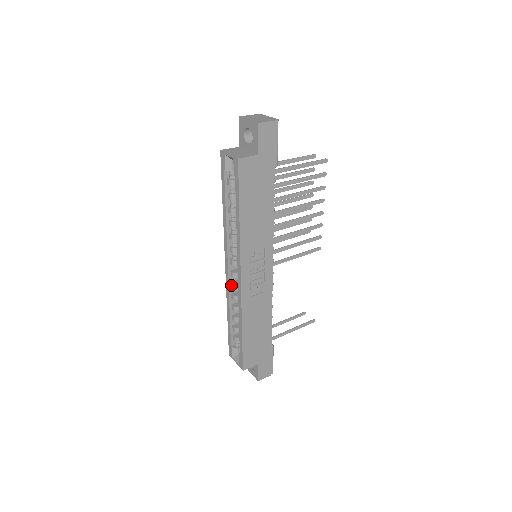
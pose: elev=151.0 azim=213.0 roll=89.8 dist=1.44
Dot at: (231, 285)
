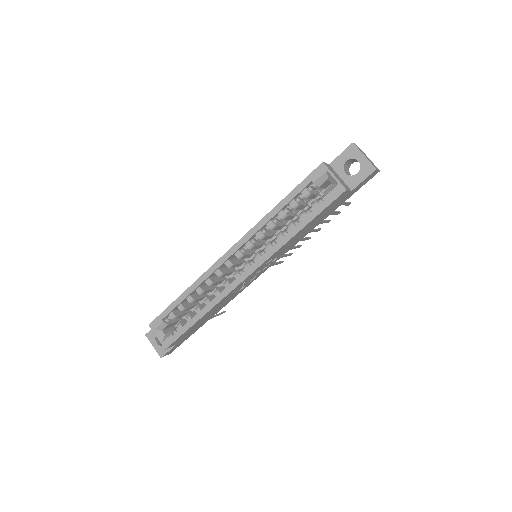
Dot at: (217, 271)
